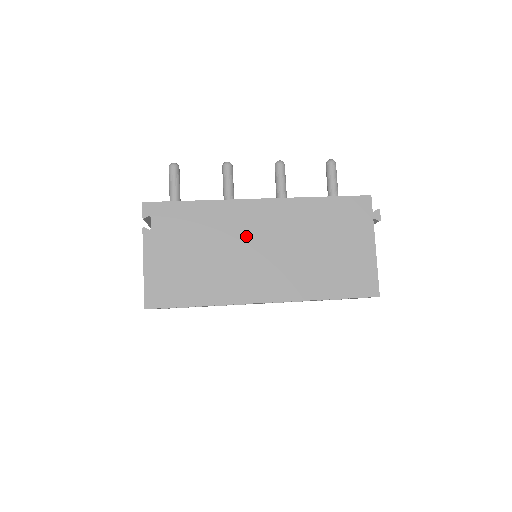
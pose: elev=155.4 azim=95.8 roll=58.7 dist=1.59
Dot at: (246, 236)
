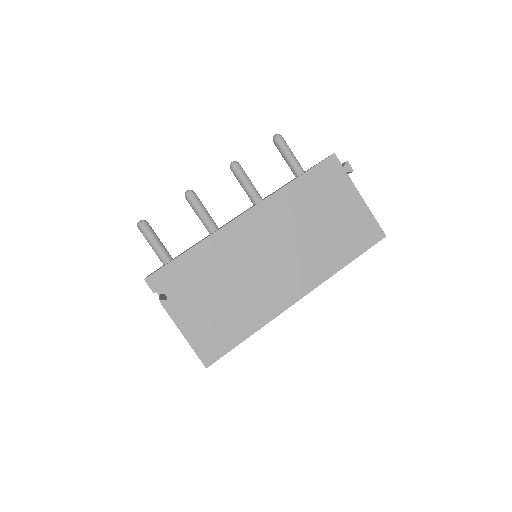
Dot at: (252, 253)
